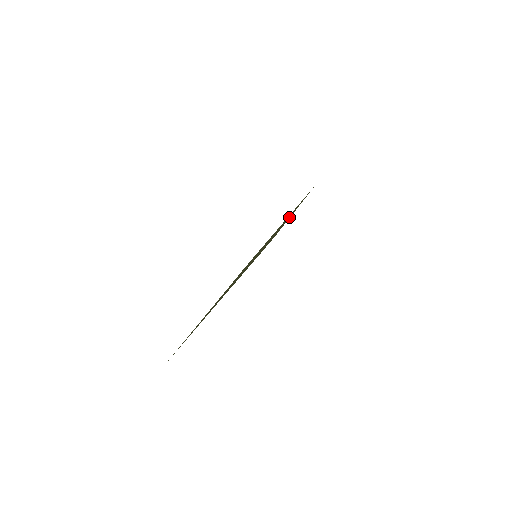
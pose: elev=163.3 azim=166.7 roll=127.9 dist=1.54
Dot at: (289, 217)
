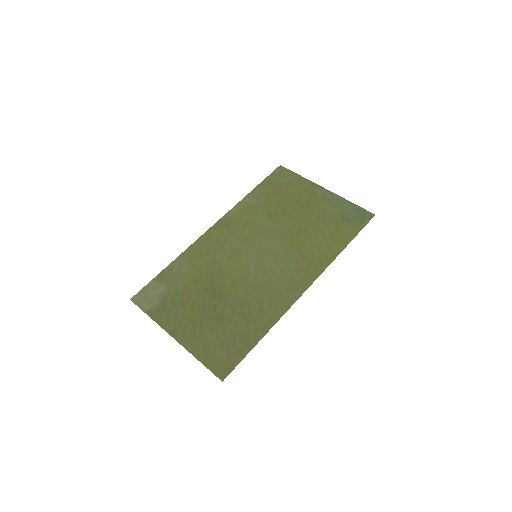
Dot at: (279, 306)
